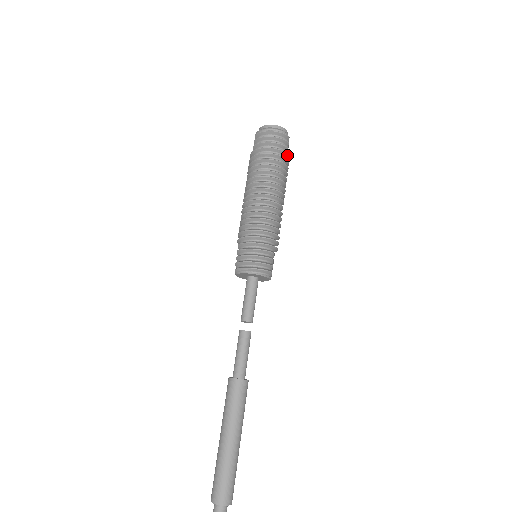
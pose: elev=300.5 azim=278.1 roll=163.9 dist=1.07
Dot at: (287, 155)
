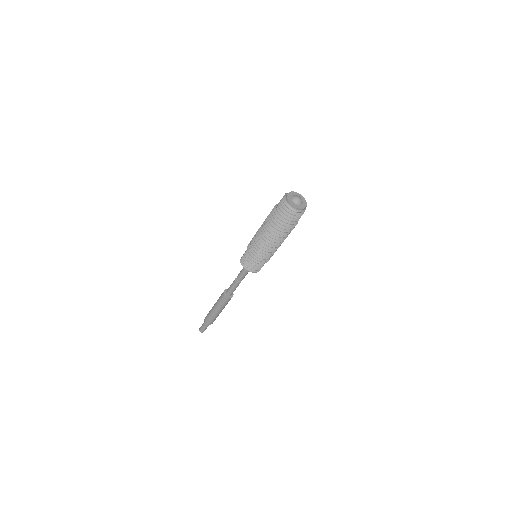
Dot at: occluded
